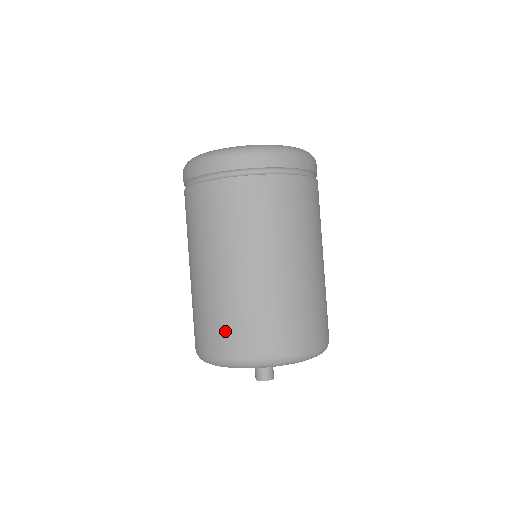
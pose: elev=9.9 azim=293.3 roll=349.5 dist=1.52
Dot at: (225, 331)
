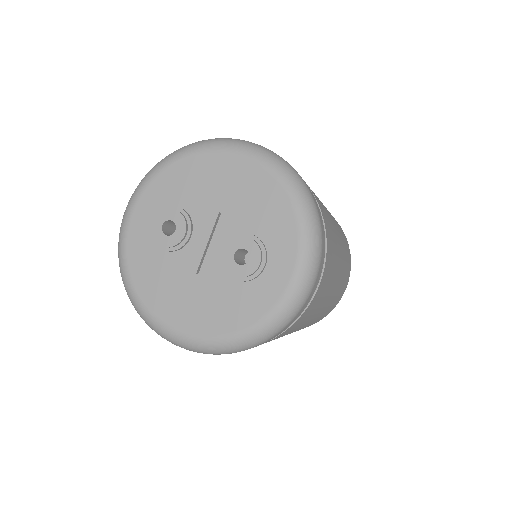
Dot at: occluded
